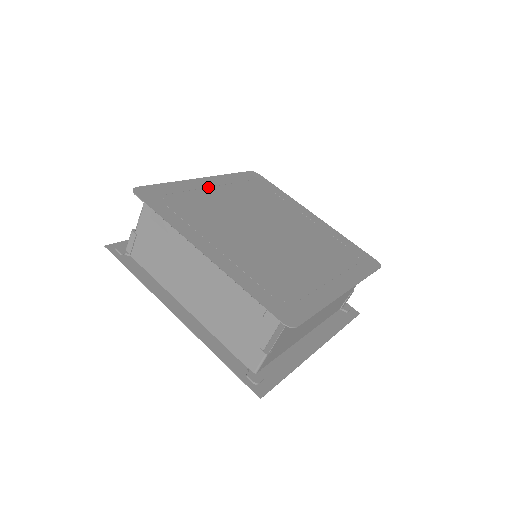
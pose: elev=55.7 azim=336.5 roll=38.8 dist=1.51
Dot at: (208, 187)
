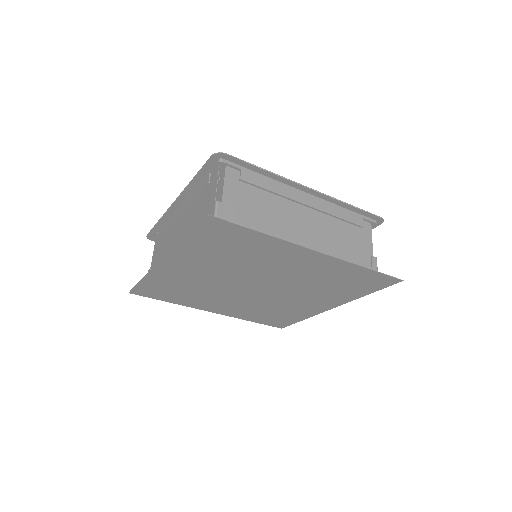
Dot at: occluded
